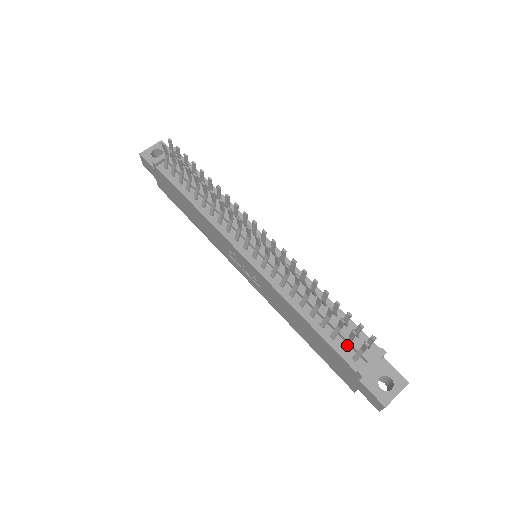
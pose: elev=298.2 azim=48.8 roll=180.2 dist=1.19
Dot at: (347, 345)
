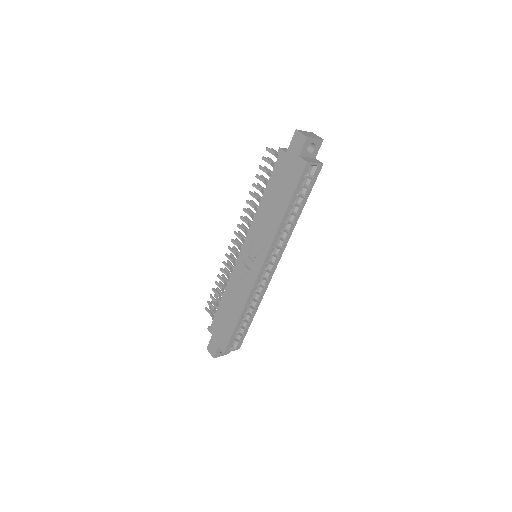
Dot at: occluded
